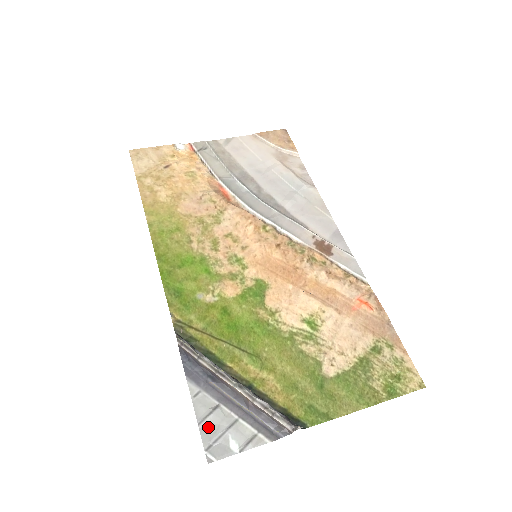
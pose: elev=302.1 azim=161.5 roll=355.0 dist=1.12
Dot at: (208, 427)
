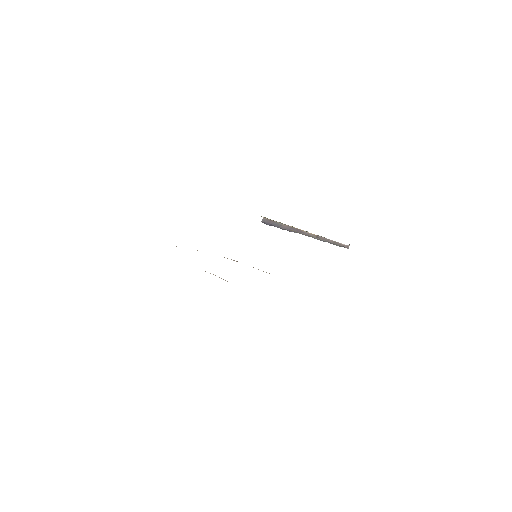
Dot at: occluded
